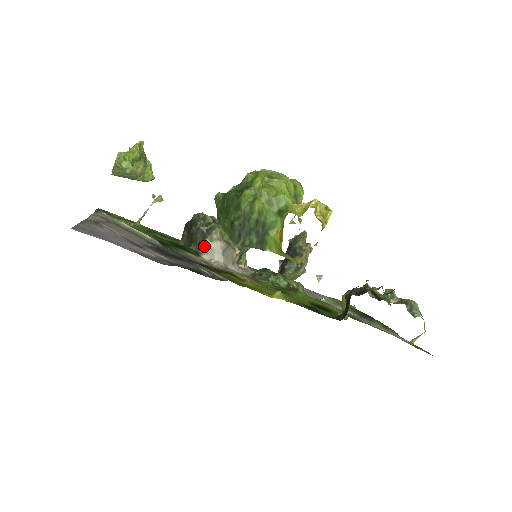
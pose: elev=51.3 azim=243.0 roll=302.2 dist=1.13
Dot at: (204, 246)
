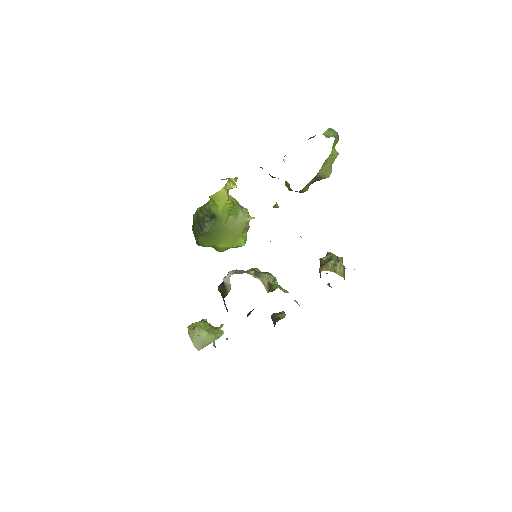
Dot at: (226, 285)
